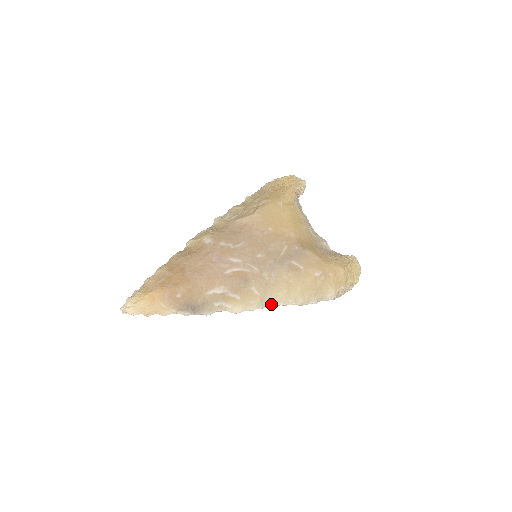
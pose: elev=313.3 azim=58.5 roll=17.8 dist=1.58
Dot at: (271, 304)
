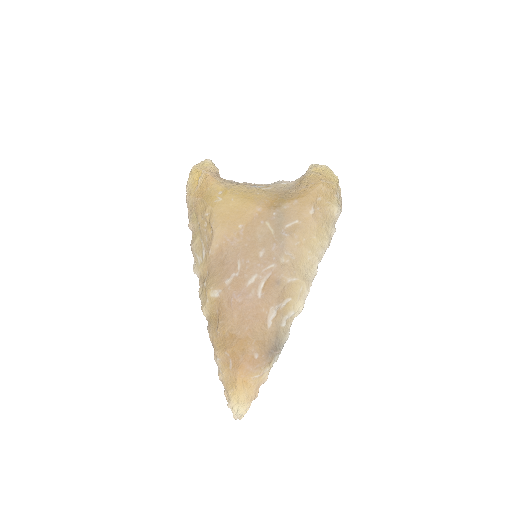
Dot at: (312, 272)
